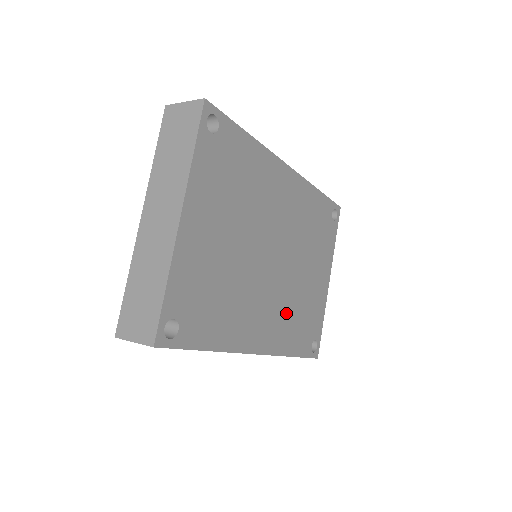
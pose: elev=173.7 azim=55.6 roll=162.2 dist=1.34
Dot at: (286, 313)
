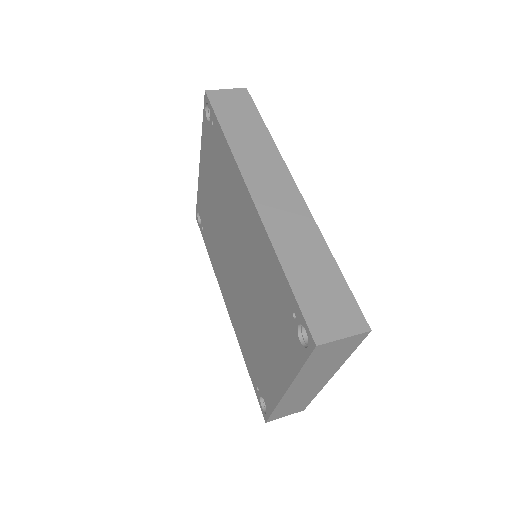
Dot at: occluded
